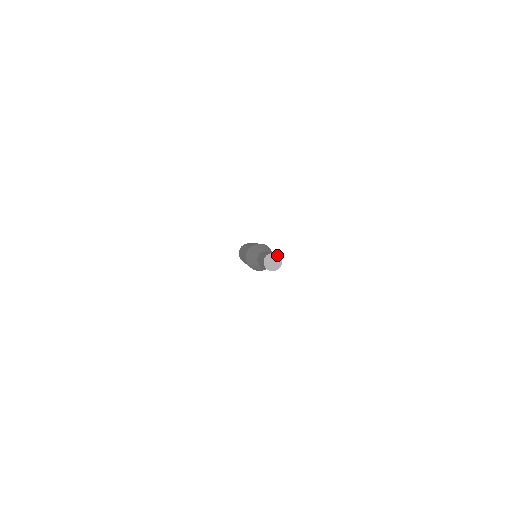
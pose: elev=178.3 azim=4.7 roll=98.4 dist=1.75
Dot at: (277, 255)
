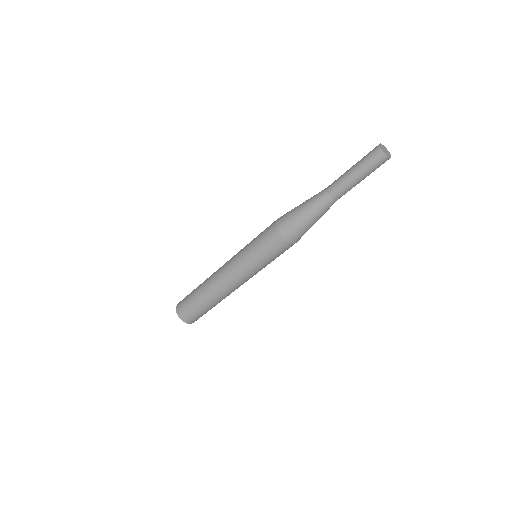
Dot at: (385, 147)
